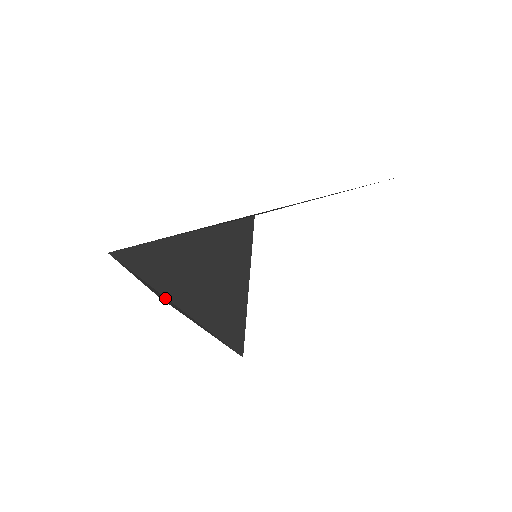
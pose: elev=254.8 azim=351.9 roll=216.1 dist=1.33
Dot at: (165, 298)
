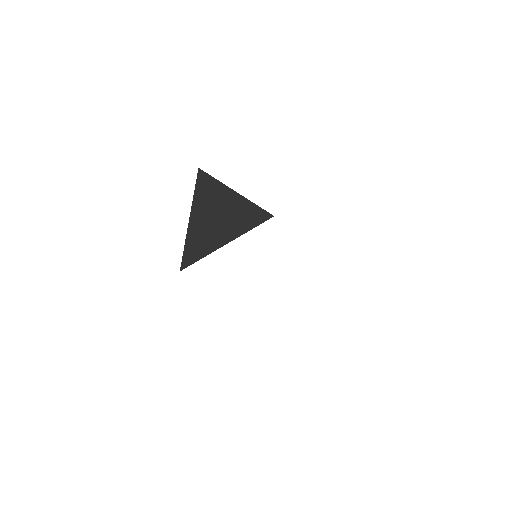
Dot at: occluded
